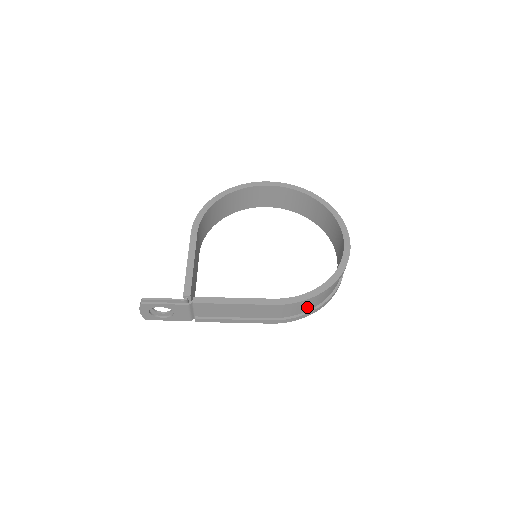
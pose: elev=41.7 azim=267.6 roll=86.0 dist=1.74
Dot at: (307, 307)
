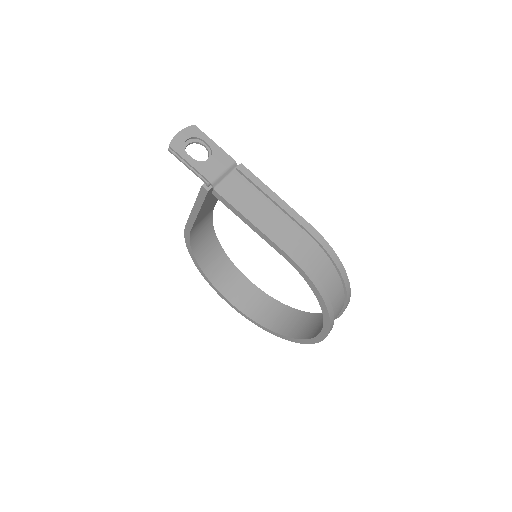
Dot at: (323, 275)
